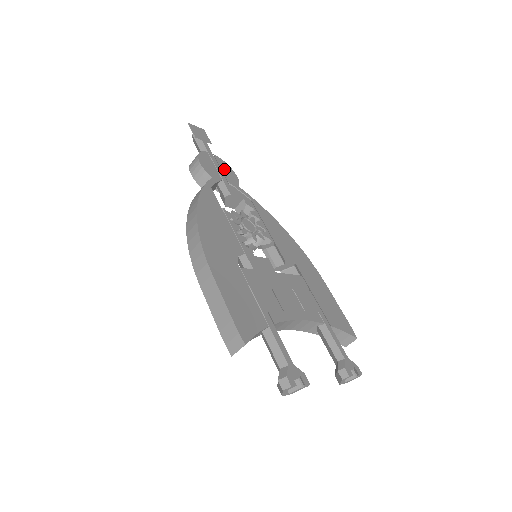
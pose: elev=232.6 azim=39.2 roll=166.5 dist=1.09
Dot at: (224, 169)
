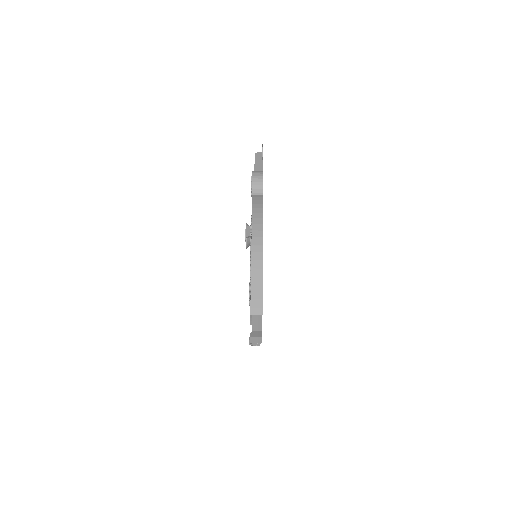
Dot at: occluded
